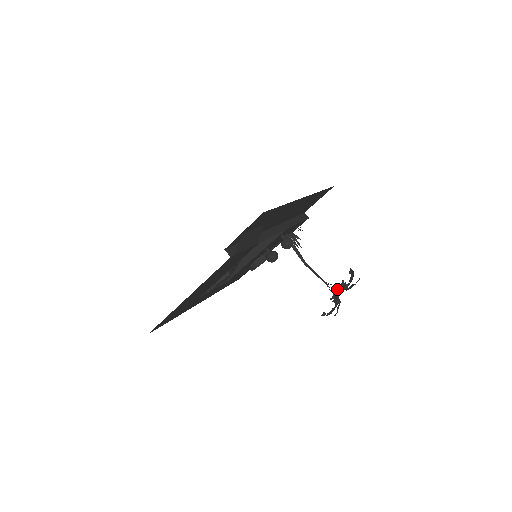
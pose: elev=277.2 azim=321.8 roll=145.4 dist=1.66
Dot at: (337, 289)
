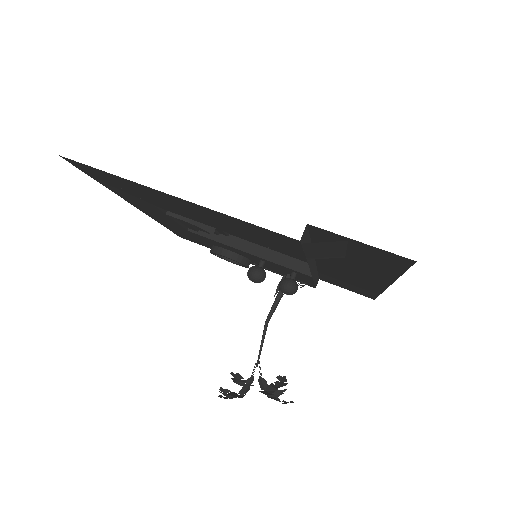
Dot at: (261, 382)
